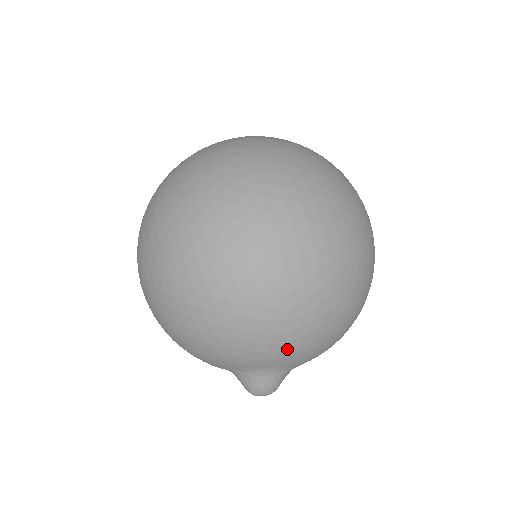
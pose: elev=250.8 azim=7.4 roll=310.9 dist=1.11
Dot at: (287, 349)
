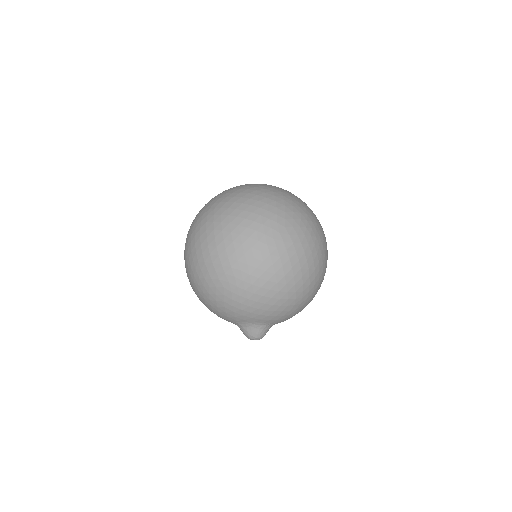
Dot at: (237, 311)
